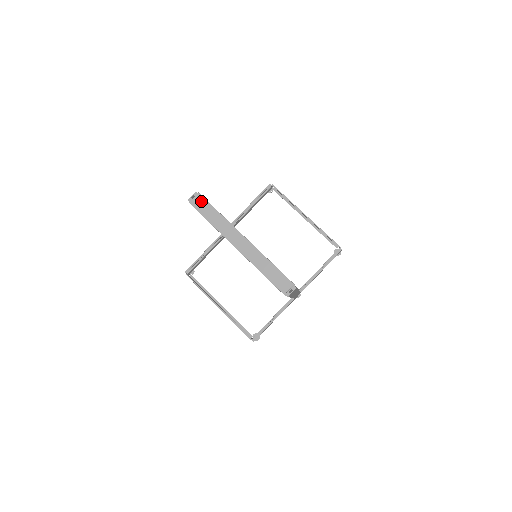
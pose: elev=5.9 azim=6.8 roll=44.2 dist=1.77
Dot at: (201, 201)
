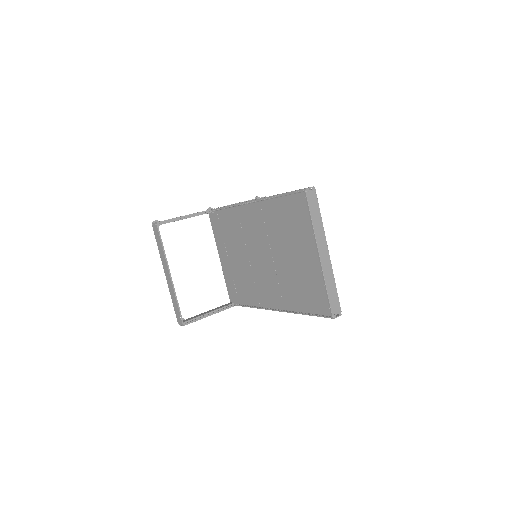
Dot at: (314, 197)
